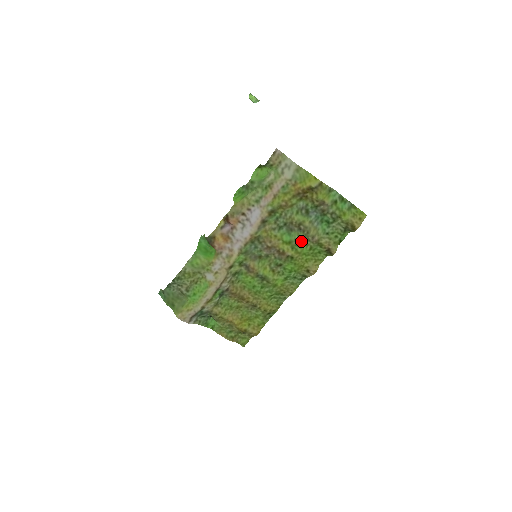
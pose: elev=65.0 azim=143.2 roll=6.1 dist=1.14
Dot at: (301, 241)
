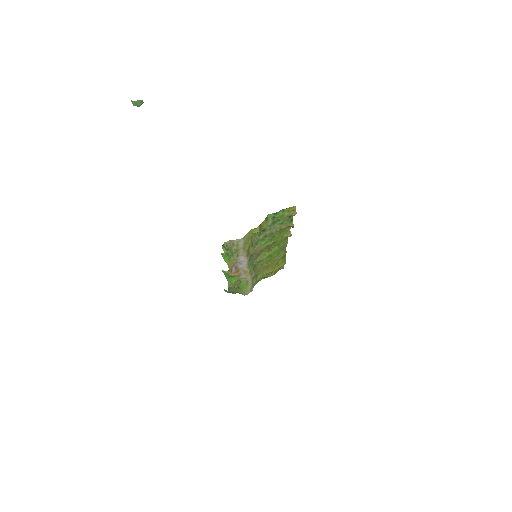
Dot at: (272, 236)
